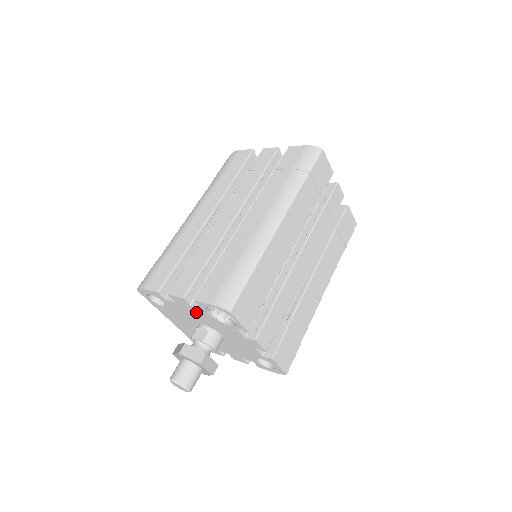
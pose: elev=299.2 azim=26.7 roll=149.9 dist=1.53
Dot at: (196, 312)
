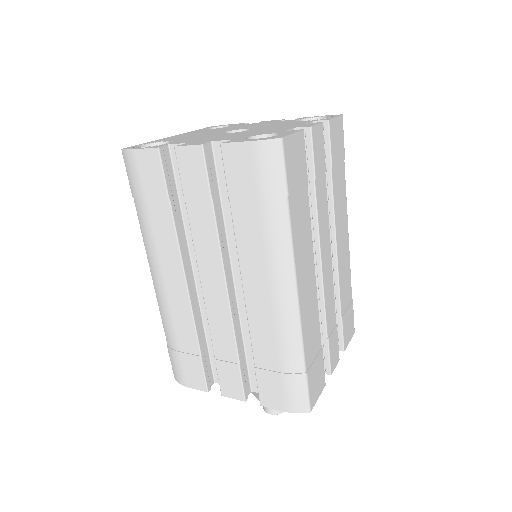
Dot at: occluded
